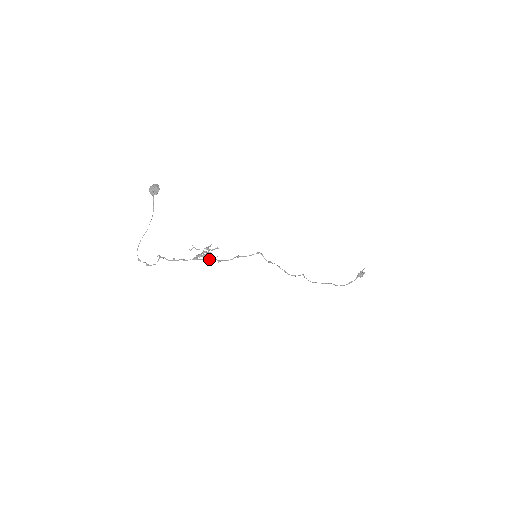
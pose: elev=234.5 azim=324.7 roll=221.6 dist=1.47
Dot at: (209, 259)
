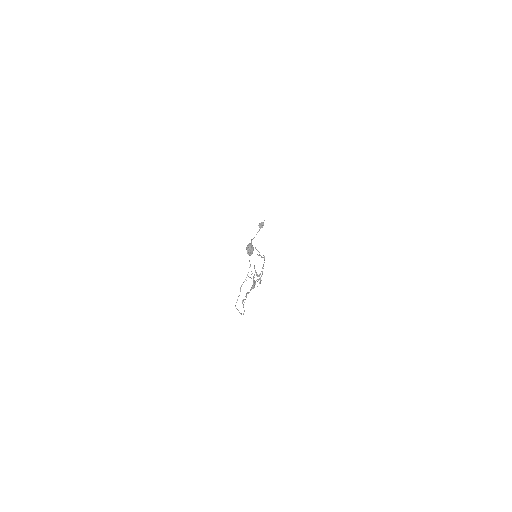
Dot at: occluded
